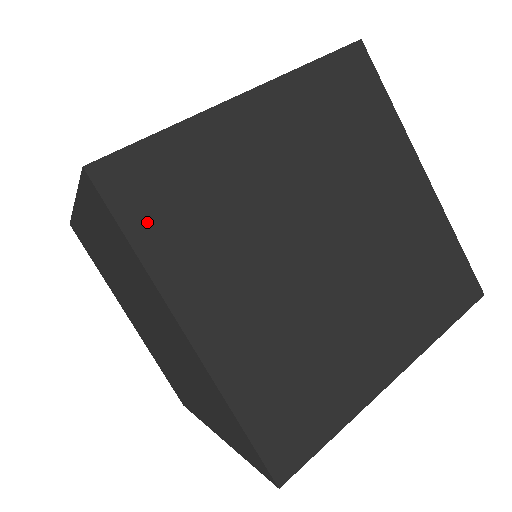
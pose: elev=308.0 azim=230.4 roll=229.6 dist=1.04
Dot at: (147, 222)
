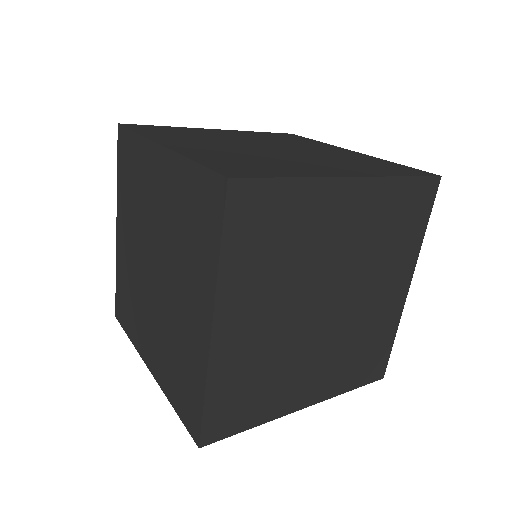
Dot at: (245, 418)
